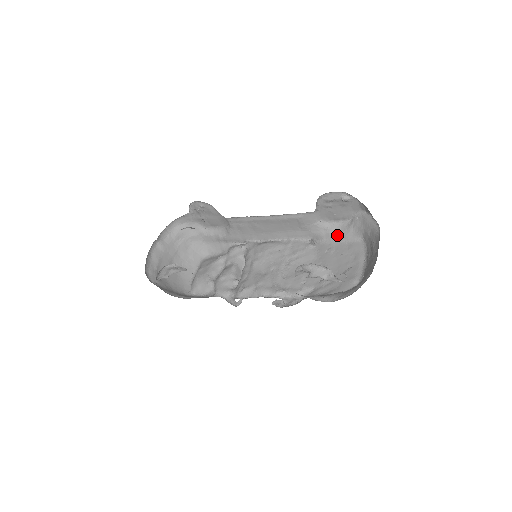
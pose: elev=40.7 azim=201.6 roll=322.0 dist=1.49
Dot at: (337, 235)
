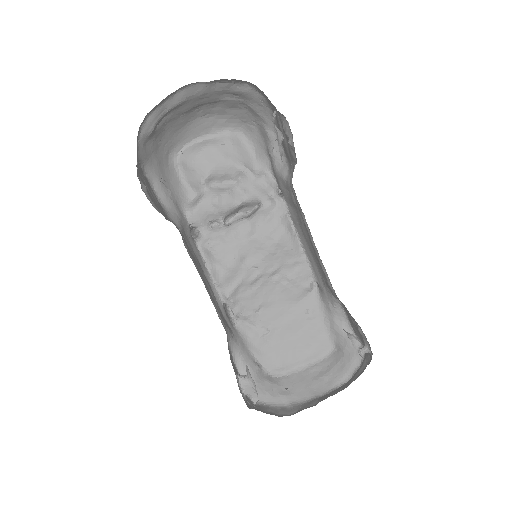
Dot at: (331, 317)
